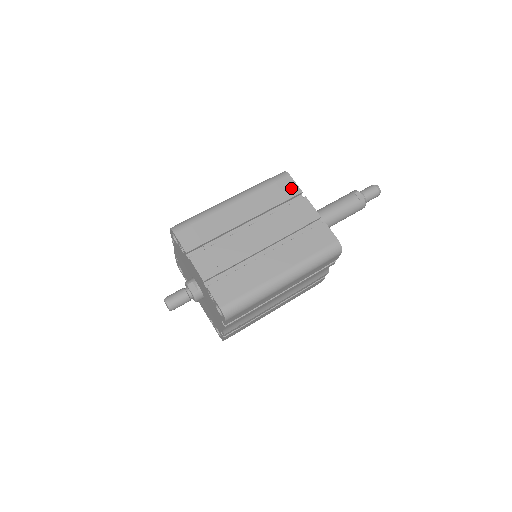
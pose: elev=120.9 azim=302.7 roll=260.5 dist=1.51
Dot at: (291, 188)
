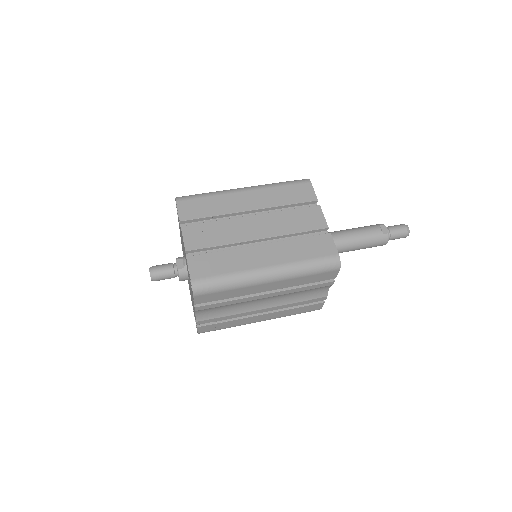
Dot at: (307, 194)
